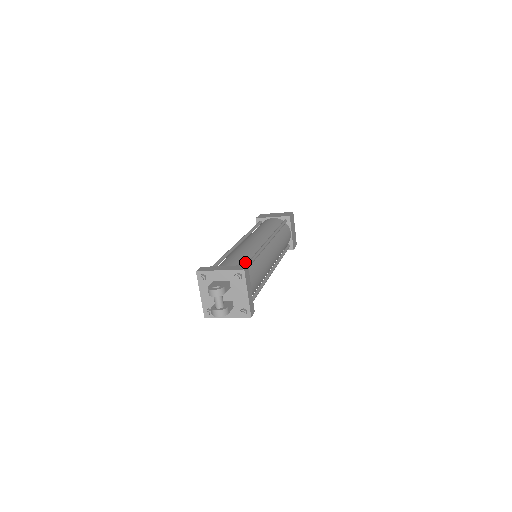
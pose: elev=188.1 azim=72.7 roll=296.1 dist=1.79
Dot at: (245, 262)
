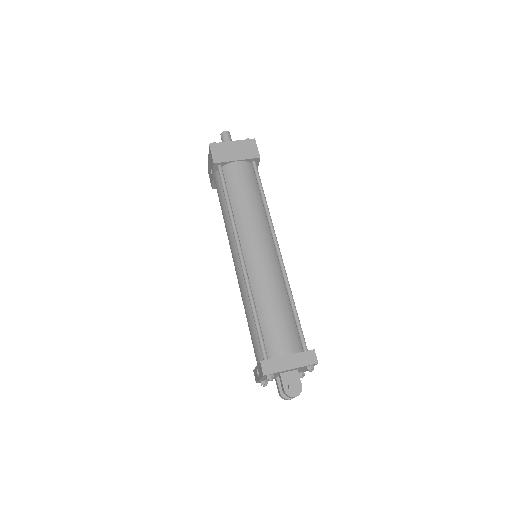
Dot at: (293, 325)
